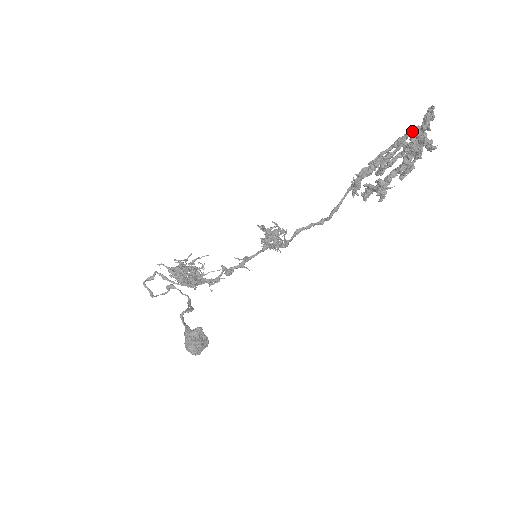
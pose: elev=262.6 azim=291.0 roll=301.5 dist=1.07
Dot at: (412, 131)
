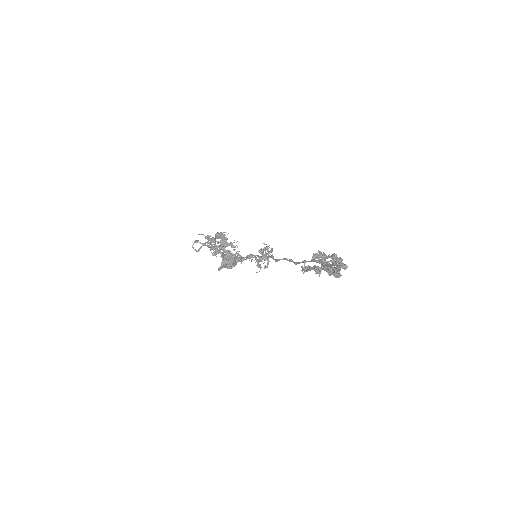
Dot at: (331, 267)
